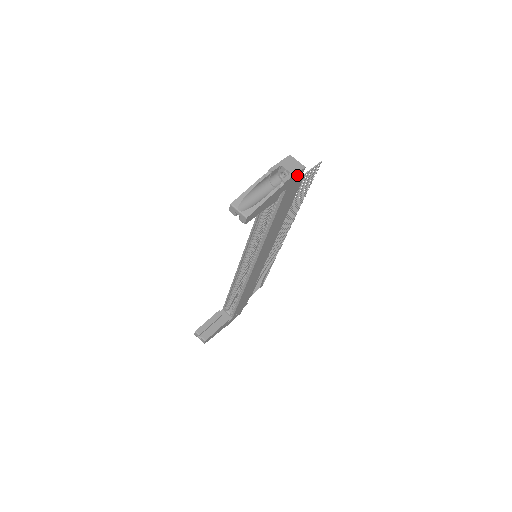
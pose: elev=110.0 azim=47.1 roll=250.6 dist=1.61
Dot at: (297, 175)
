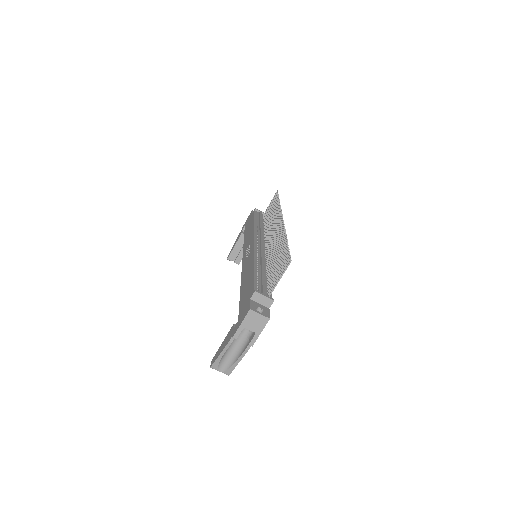
Dot at: (263, 325)
